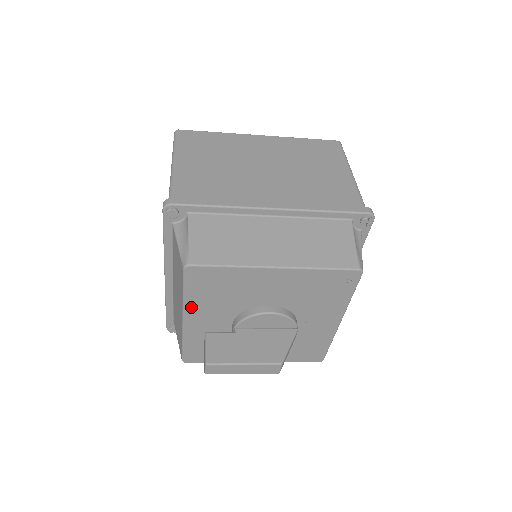
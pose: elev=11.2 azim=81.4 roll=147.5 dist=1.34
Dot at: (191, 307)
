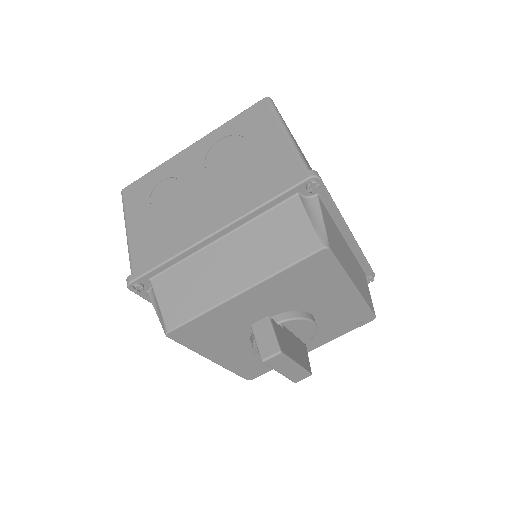
Dot at: (268, 284)
